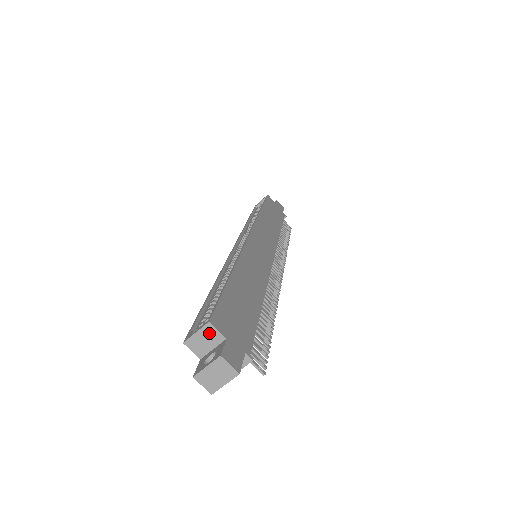
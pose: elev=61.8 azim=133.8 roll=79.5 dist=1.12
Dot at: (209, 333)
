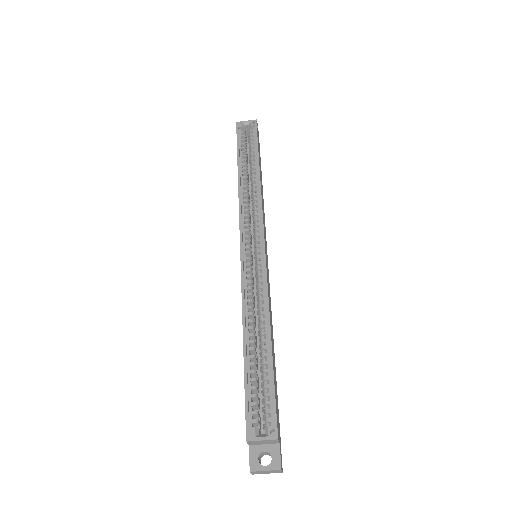
Dot at: (271, 441)
